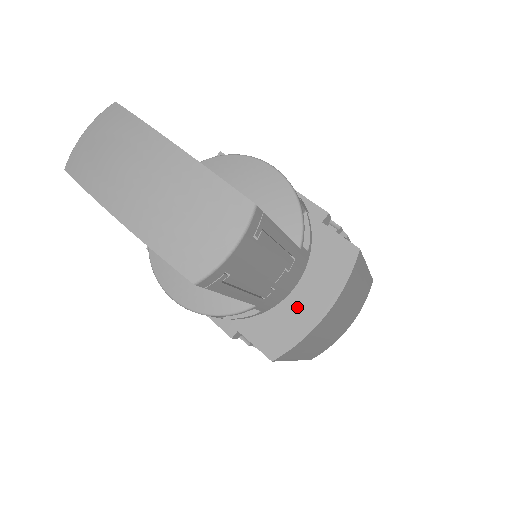
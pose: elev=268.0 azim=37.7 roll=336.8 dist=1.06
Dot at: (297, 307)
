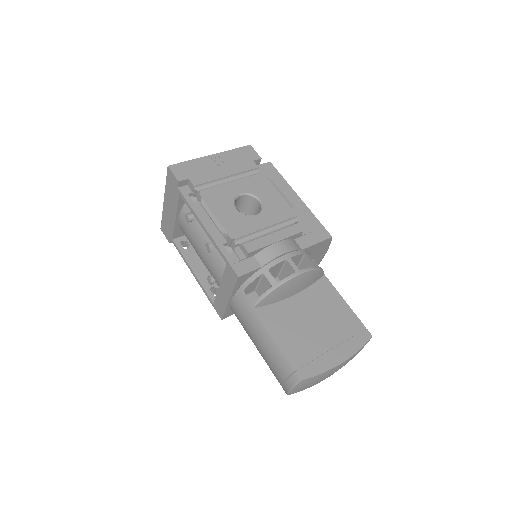
Dot at: occluded
